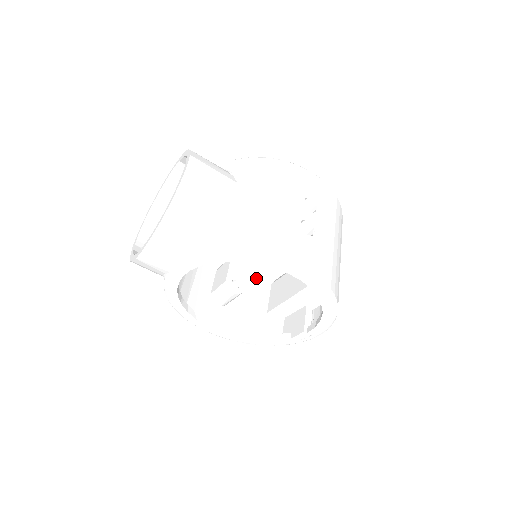
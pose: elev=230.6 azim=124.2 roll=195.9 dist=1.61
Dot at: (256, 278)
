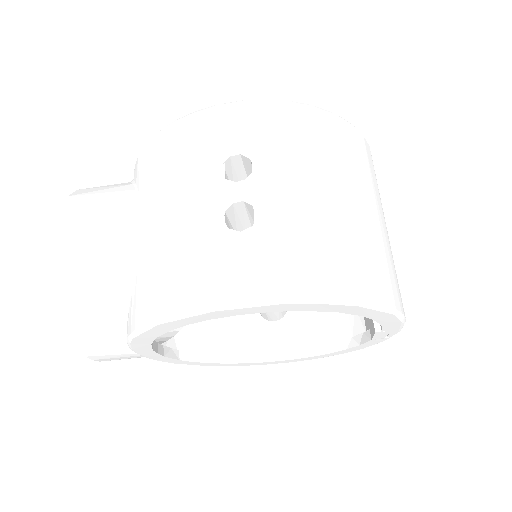
Dot at: occluded
